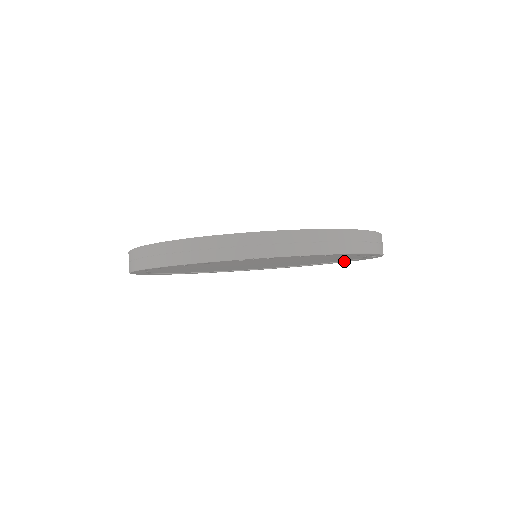
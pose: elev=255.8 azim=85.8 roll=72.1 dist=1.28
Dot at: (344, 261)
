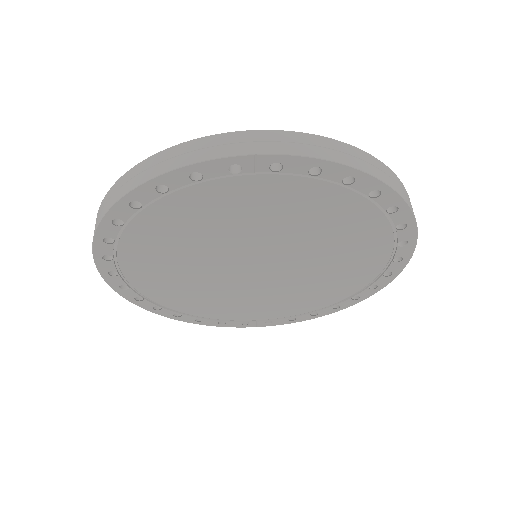
Dot at: (365, 288)
